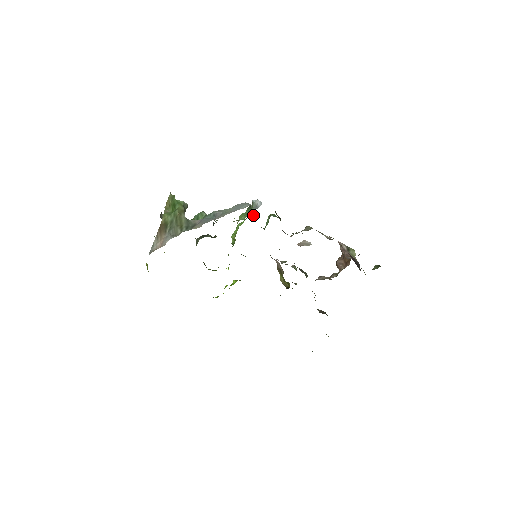
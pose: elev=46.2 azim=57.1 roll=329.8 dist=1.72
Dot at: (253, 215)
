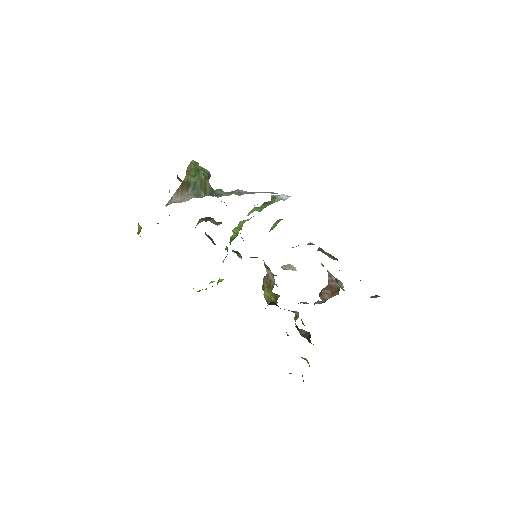
Dot at: occluded
